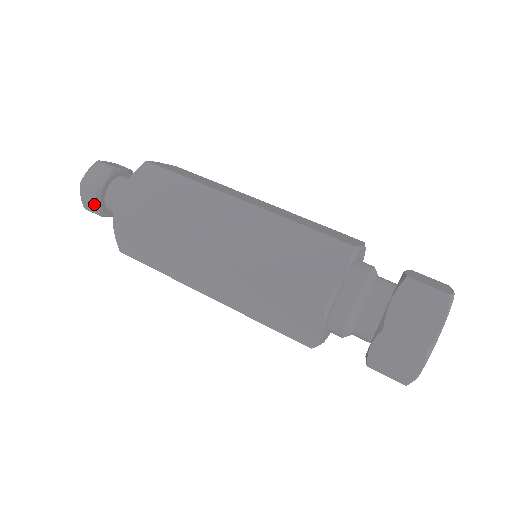
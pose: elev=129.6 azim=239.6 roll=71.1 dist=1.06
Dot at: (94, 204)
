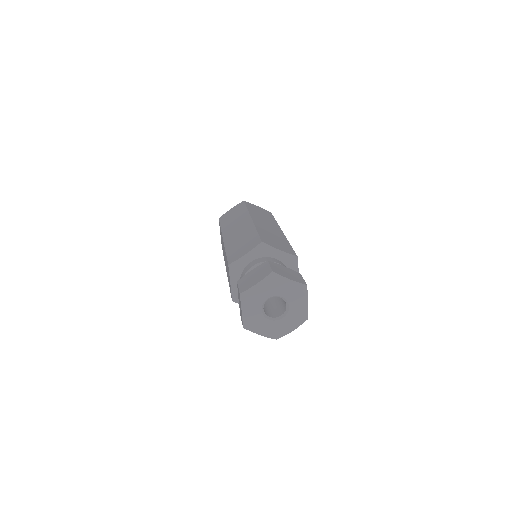
Dot at: occluded
